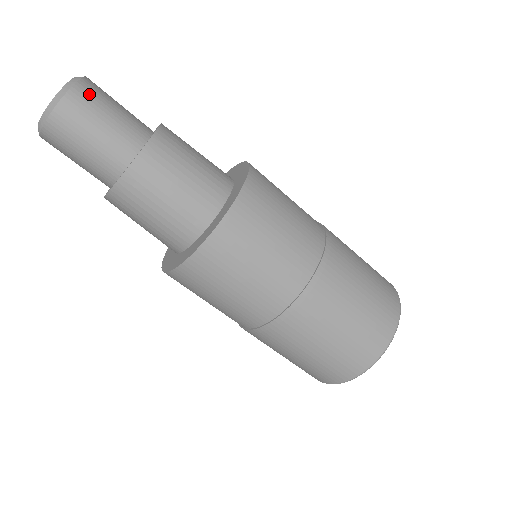
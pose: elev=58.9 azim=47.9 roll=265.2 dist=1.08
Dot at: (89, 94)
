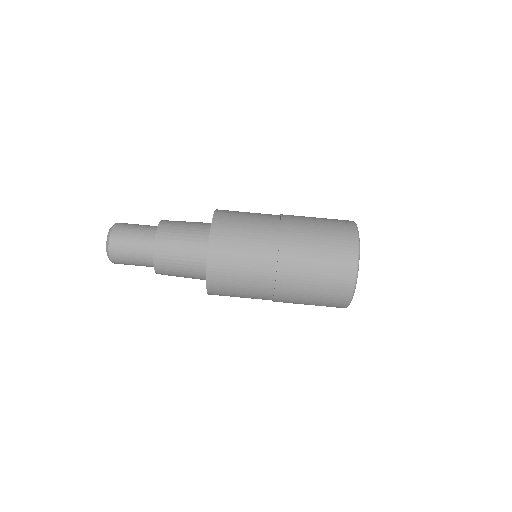
Dot at: (121, 227)
